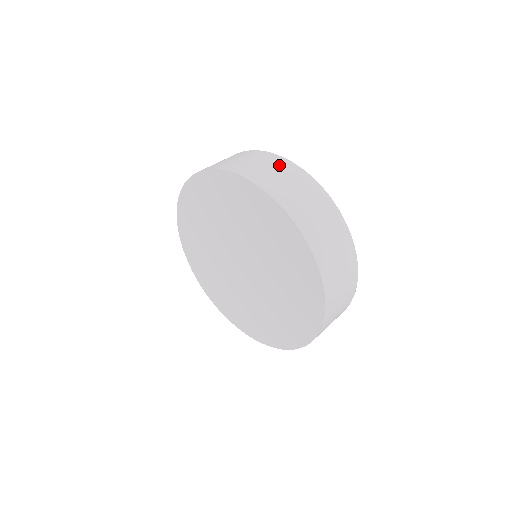
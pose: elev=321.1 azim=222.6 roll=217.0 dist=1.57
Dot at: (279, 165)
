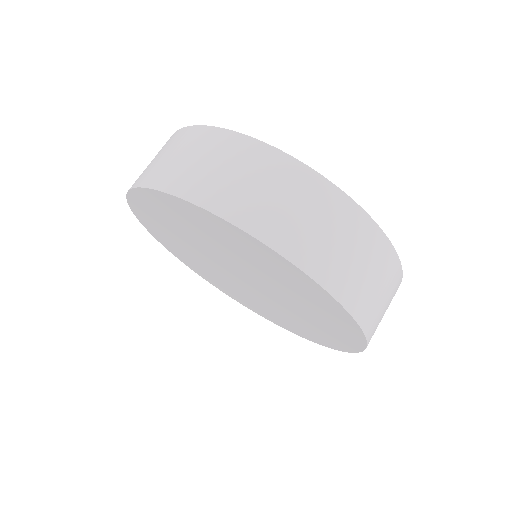
Dot at: (370, 248)
